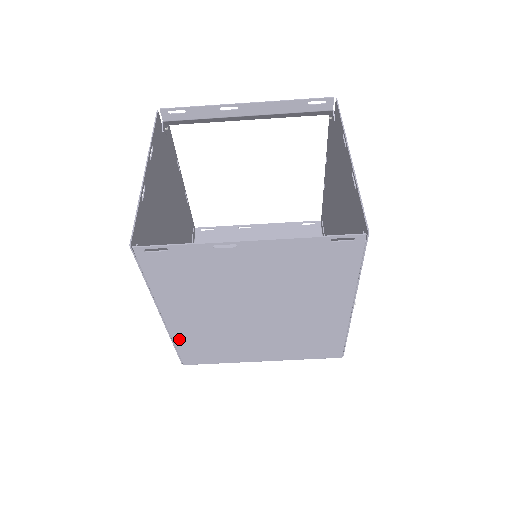
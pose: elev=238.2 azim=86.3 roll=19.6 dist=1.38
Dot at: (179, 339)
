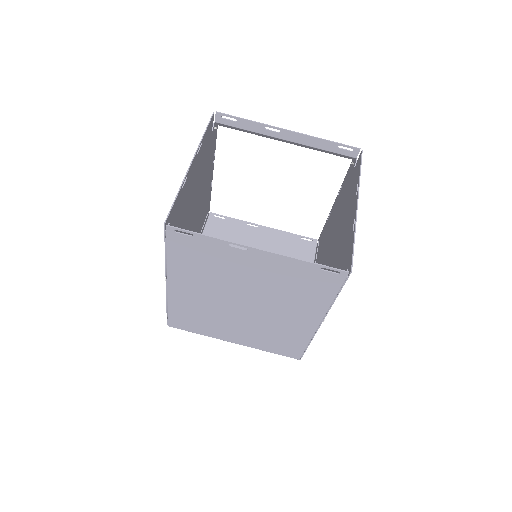
Dot at: (173, 305)
